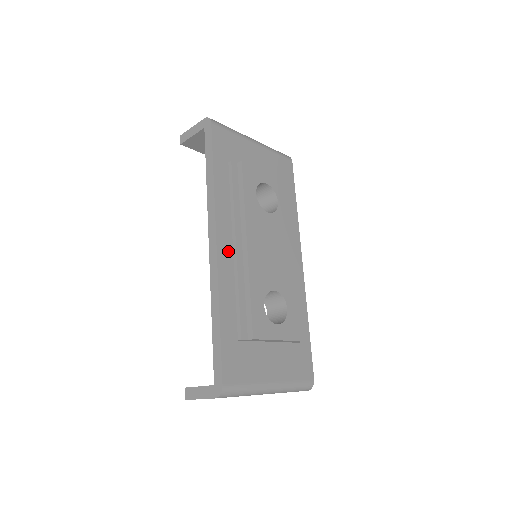
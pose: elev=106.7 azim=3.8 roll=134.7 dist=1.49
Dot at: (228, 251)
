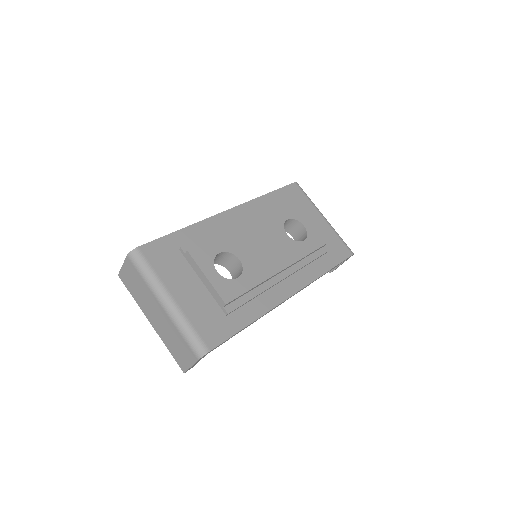
Dot at: (232, 220)
